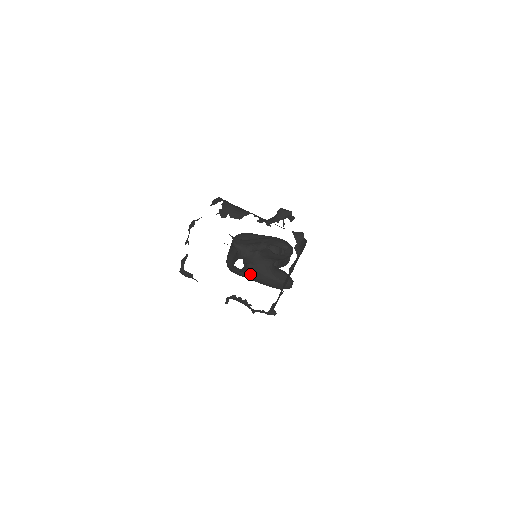
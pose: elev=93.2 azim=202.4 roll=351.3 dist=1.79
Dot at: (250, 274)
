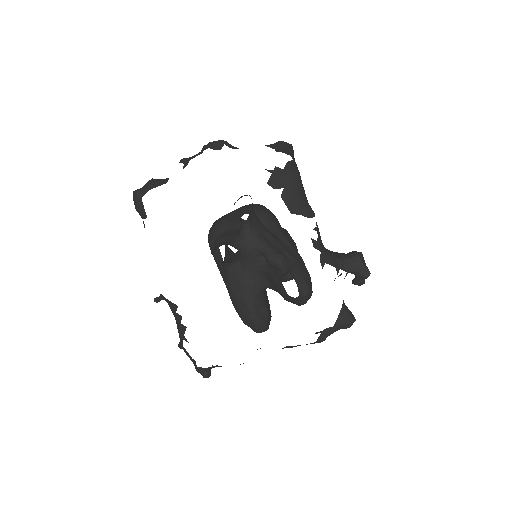
Dot at: (227, 272)
